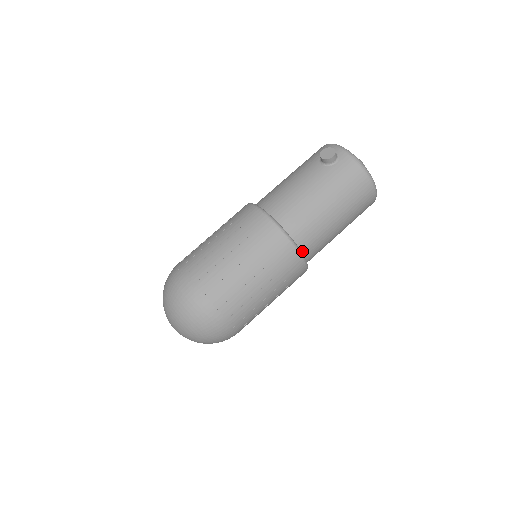
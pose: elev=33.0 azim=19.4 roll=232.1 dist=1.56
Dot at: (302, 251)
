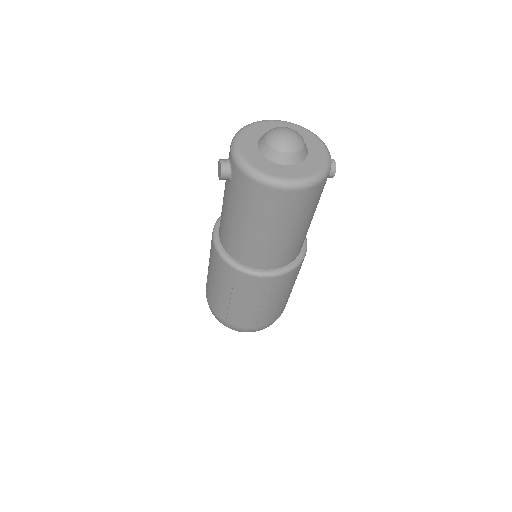
Dot at: (261, 268)
